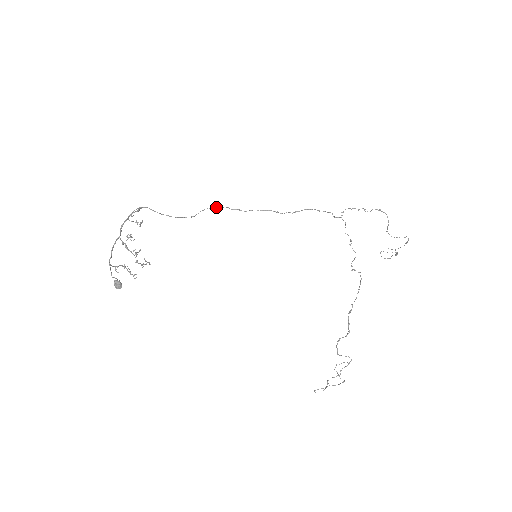
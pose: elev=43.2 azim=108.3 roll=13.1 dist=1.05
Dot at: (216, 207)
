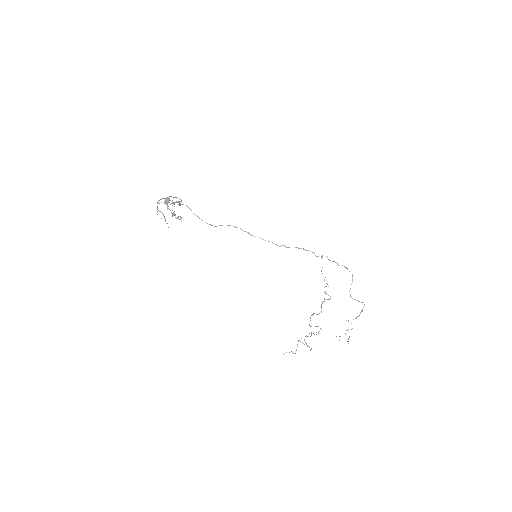
Dot at: (233, 226)
